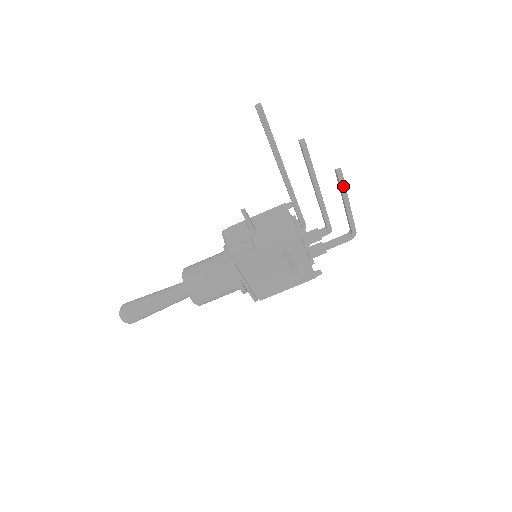
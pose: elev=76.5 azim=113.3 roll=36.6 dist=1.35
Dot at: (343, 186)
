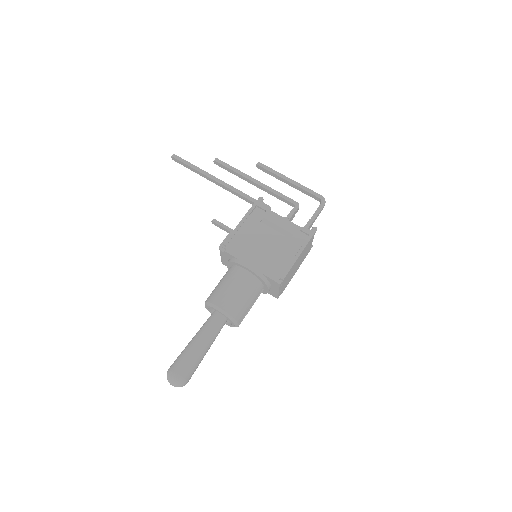
Dot at: (270, 170)
